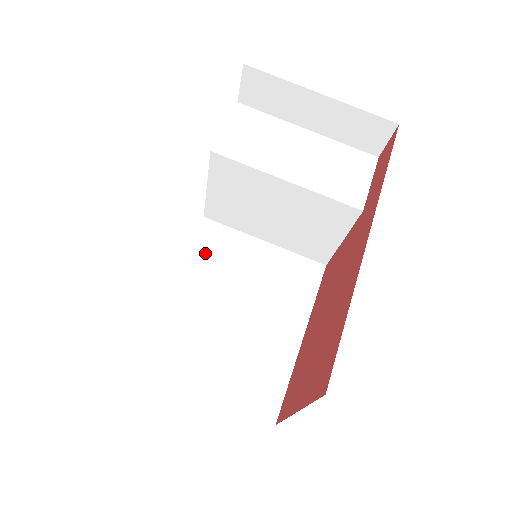
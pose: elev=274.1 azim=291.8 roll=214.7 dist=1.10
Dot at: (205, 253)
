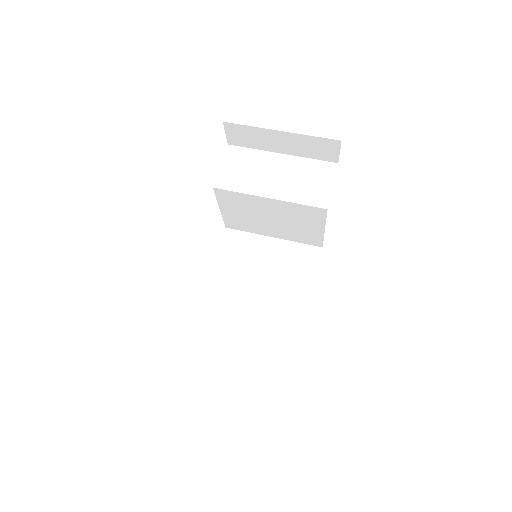
Dot at: (230, 255)
